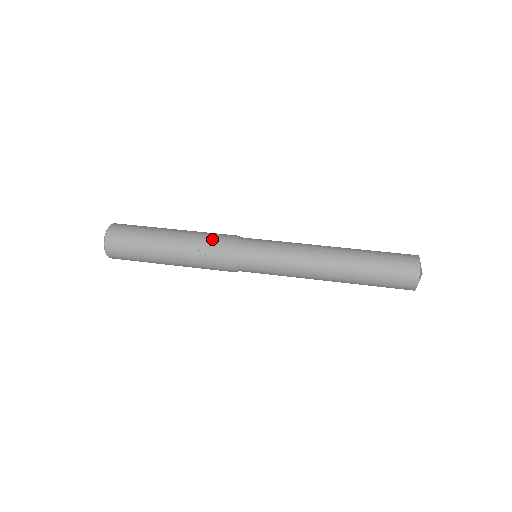
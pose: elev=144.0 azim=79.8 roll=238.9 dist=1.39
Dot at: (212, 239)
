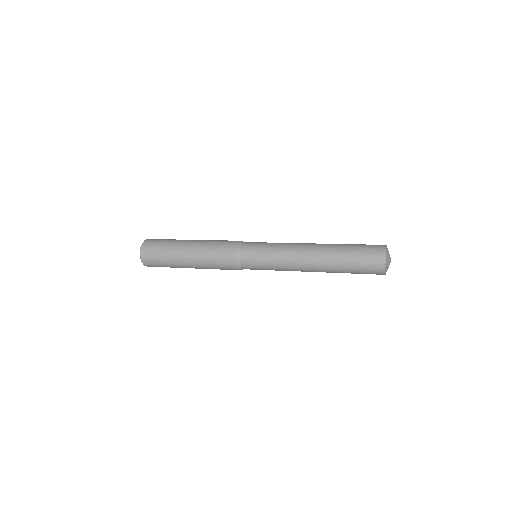
Dot at: (222, 241)
